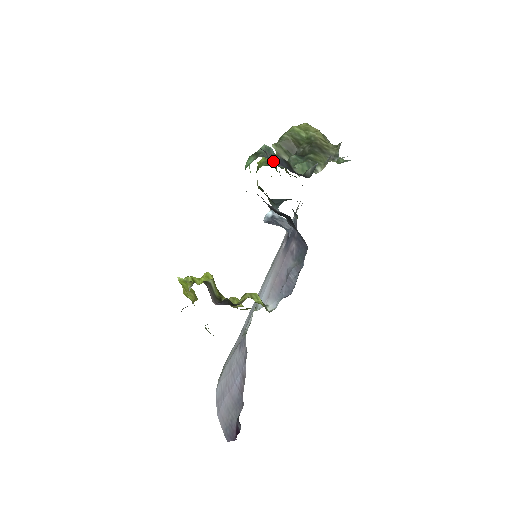
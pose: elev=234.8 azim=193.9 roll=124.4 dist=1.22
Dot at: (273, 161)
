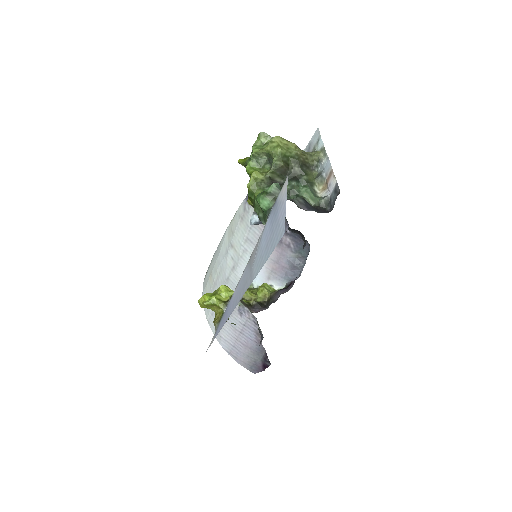
Dot at: (302, 208)
